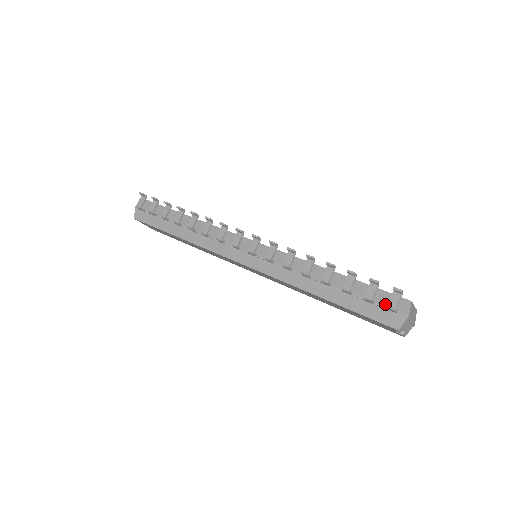
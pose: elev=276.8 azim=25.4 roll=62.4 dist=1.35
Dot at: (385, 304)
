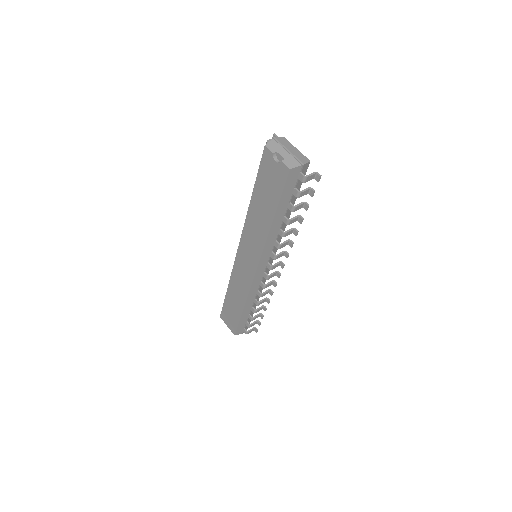
Dot at: occluded
